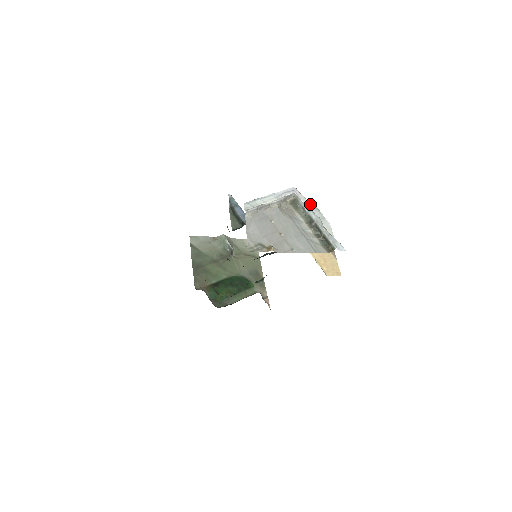
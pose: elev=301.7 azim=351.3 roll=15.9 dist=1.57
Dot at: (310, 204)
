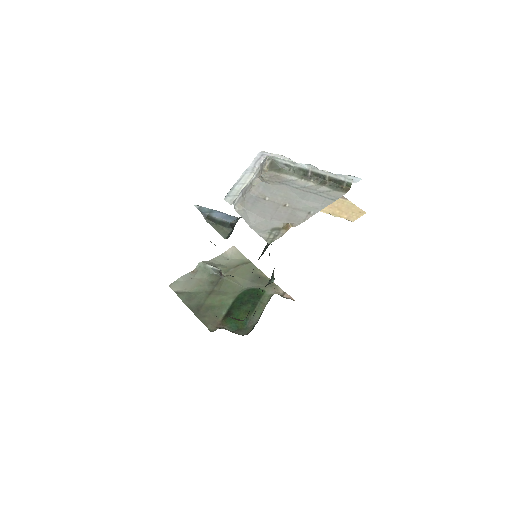
Dot at: occluded
